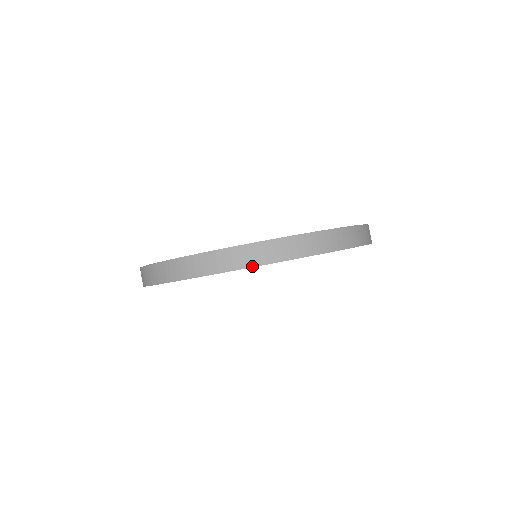
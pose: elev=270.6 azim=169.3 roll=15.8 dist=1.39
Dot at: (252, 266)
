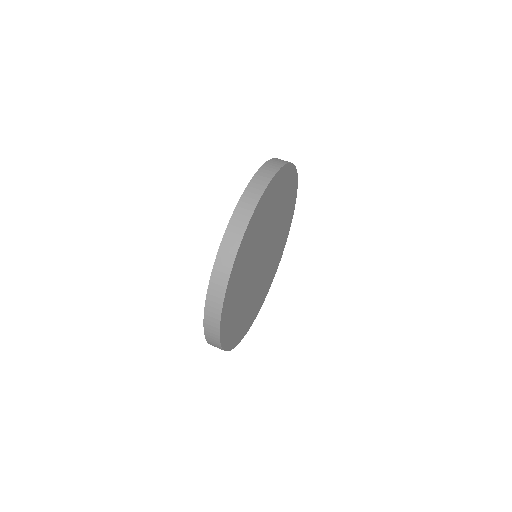
Dot at: (284, 164)
